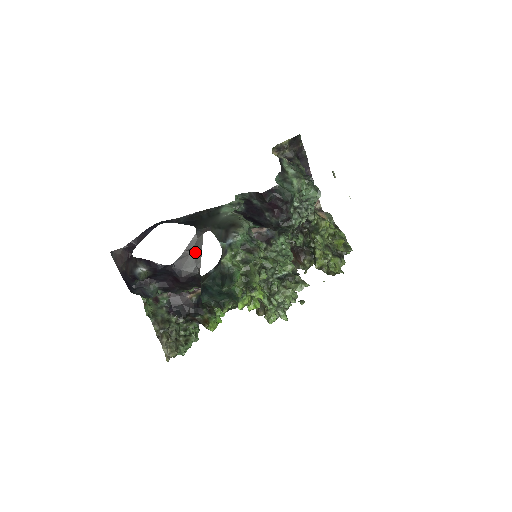
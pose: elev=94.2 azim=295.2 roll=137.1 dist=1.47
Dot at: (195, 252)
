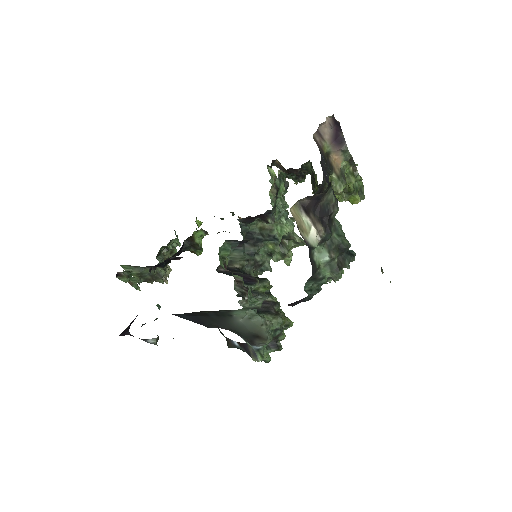
Dot at: occluded
